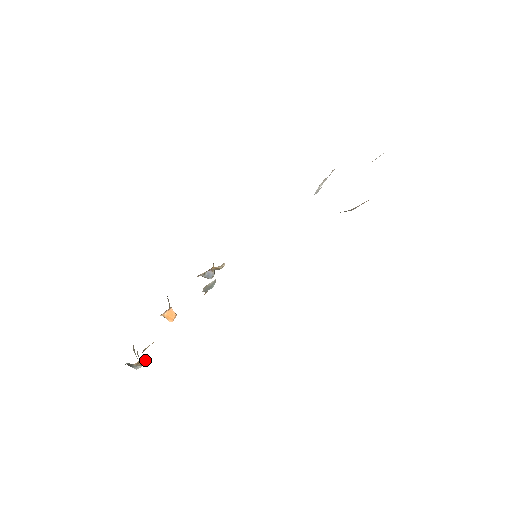
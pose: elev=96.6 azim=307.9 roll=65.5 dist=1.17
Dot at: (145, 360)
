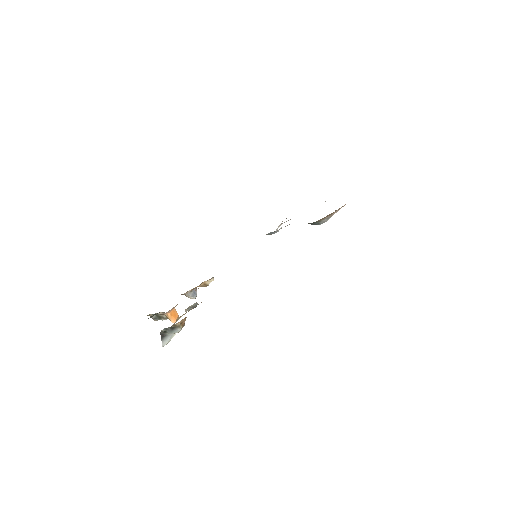
Dot at: (184, 323)
